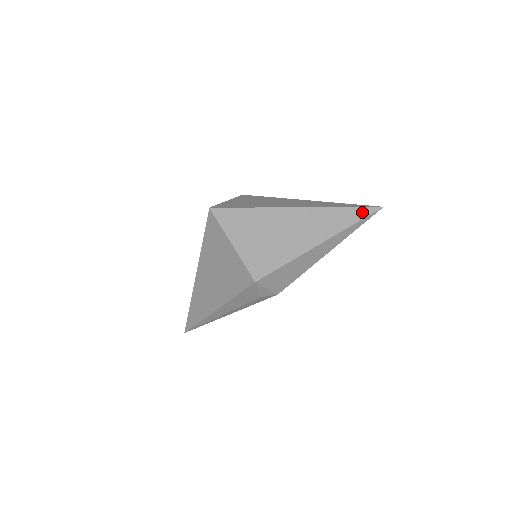
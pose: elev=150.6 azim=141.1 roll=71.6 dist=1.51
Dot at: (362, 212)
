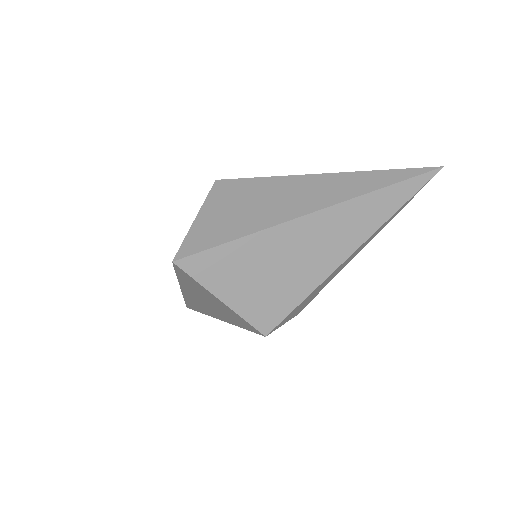
Dot at: (410, 187)
